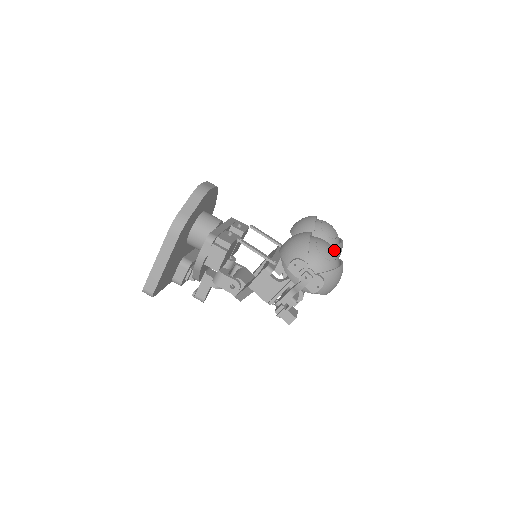
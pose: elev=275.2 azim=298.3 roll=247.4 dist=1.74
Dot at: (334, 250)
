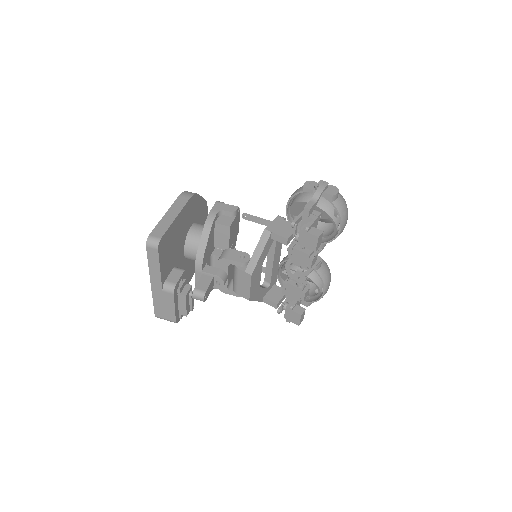
Dot at: occluded
